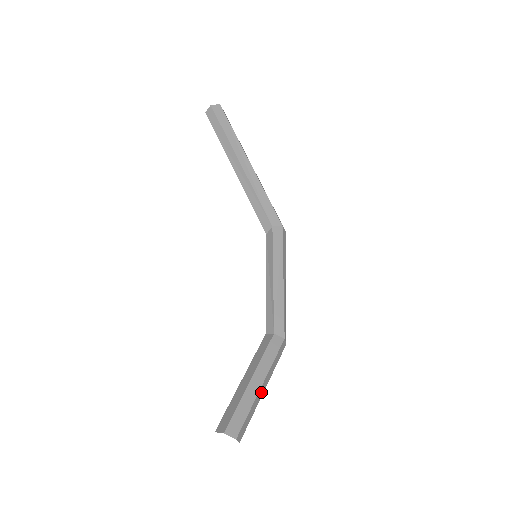
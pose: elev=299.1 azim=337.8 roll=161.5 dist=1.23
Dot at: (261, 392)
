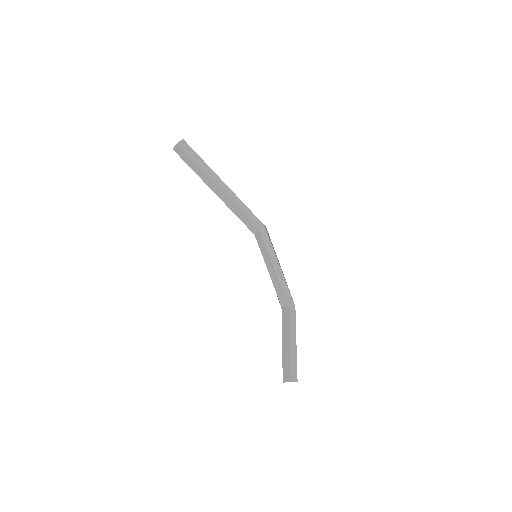
Dot at: (296, 346)
